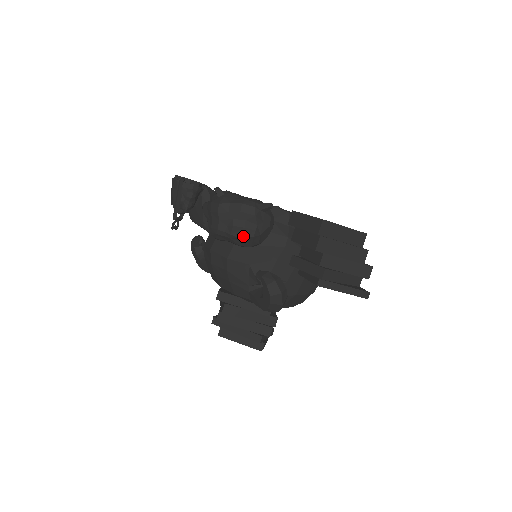
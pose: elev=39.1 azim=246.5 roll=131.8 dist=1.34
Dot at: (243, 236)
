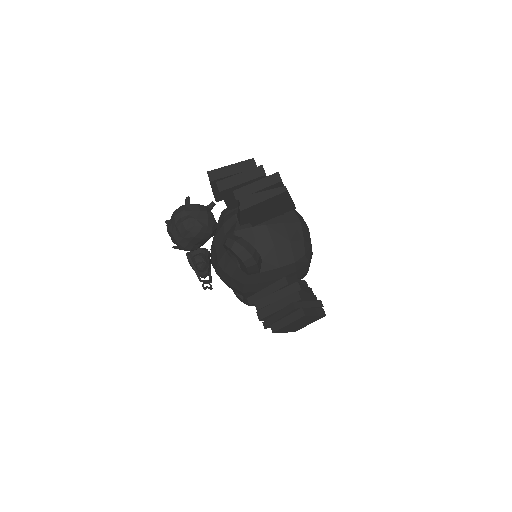
Dot at: (185, 228)
